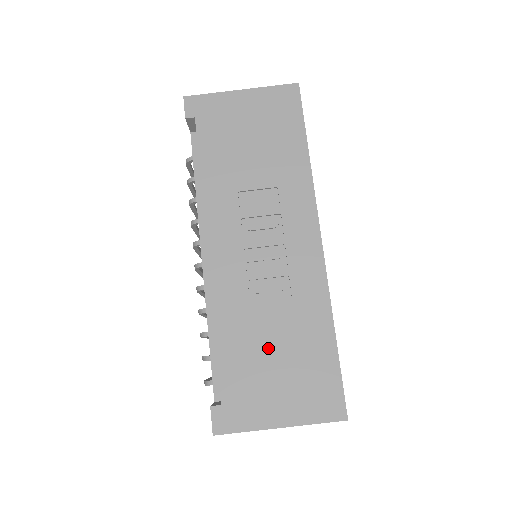
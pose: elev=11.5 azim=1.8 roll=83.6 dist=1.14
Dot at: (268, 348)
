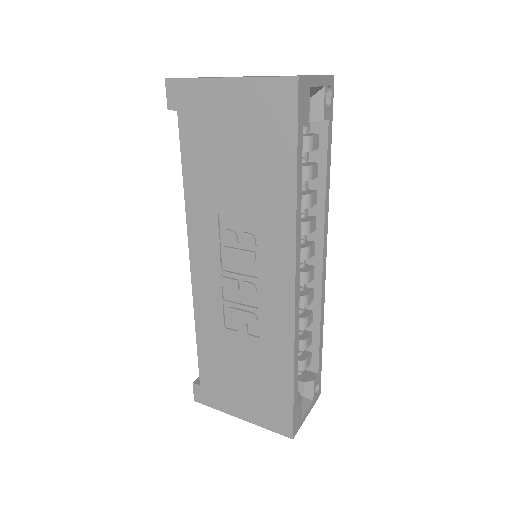
Dot at: (236, 363)
